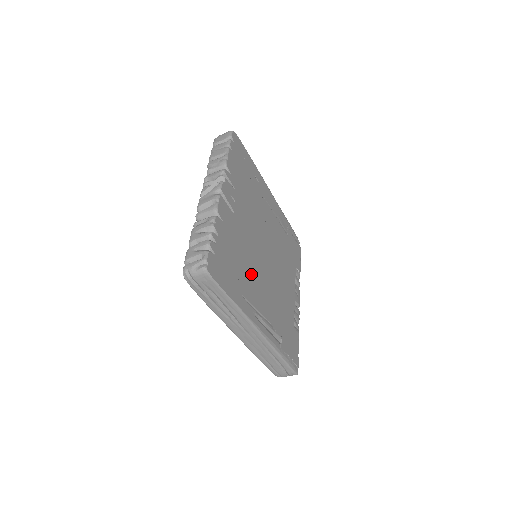
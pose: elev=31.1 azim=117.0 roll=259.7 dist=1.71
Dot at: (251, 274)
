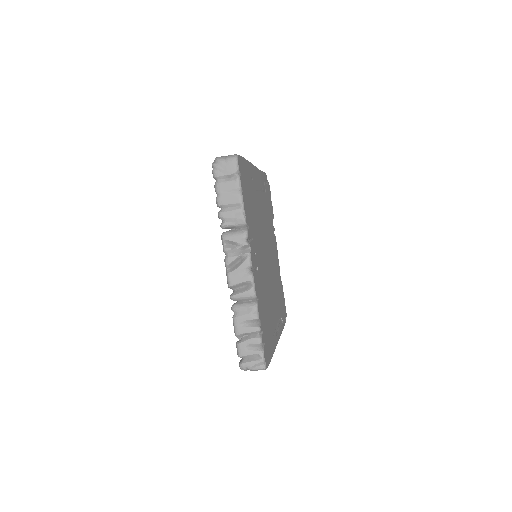
Dot at: (270, 303)
